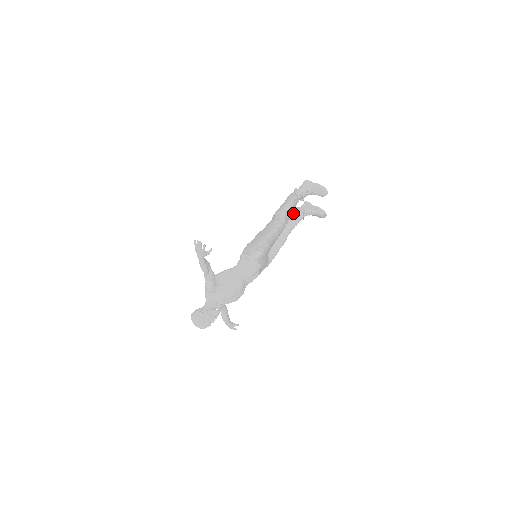
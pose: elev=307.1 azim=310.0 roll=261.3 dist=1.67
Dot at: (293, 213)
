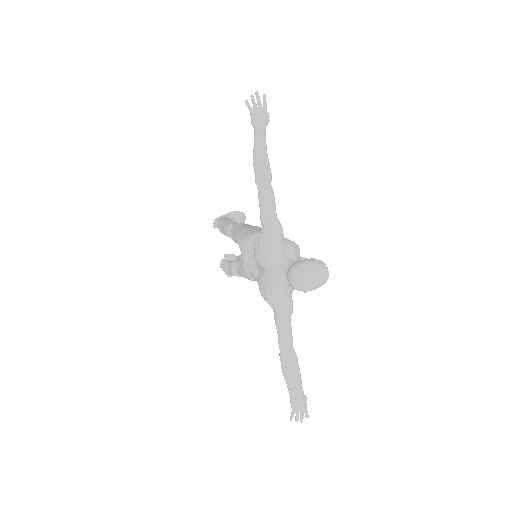
Dot at: (225, 262)
